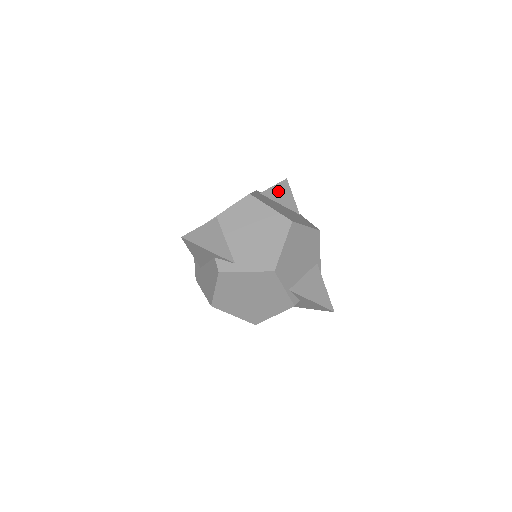
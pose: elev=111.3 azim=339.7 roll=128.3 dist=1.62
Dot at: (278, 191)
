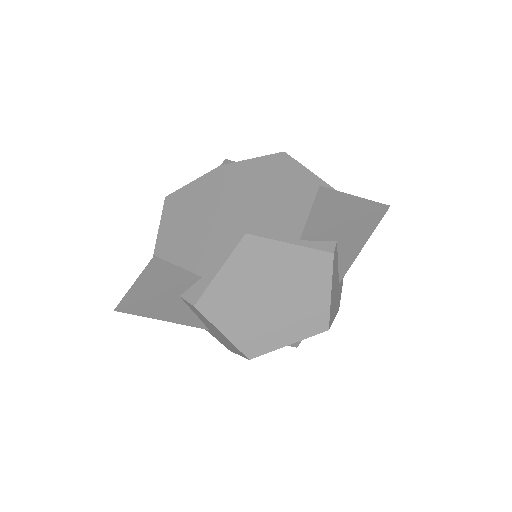
Dot at: occluded
